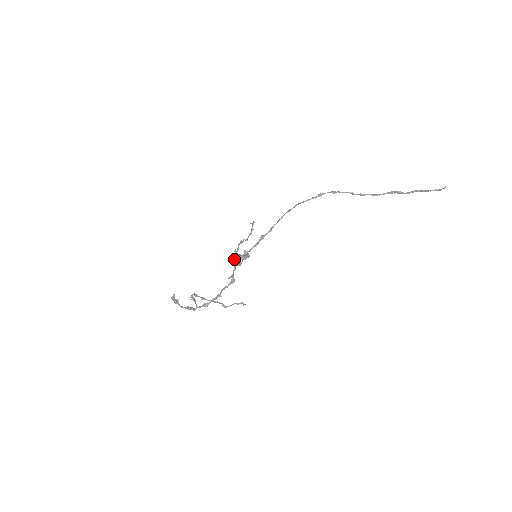
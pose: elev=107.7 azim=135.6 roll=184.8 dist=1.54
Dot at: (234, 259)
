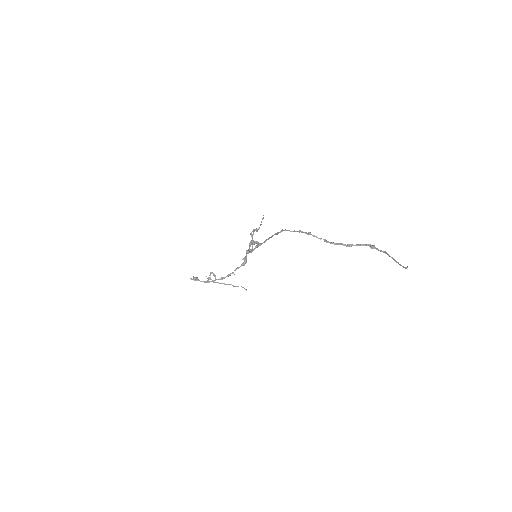
Dot at: occluded
